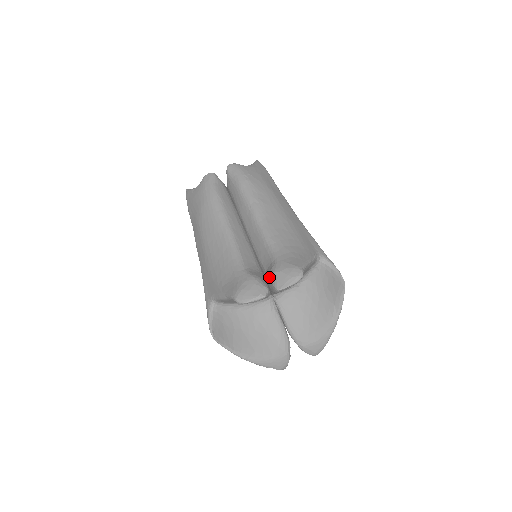
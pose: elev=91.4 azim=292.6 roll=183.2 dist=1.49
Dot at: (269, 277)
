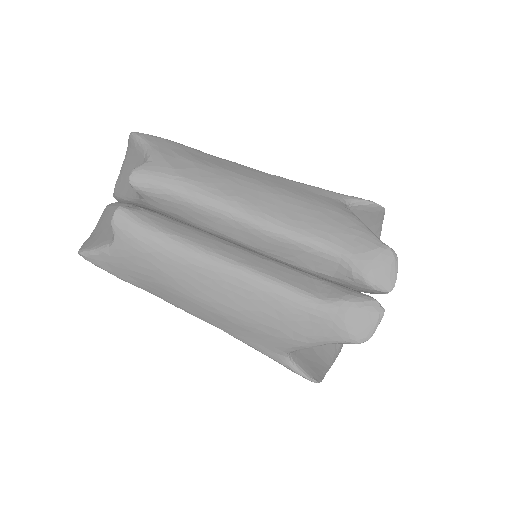
Dot at: (357, 284)
